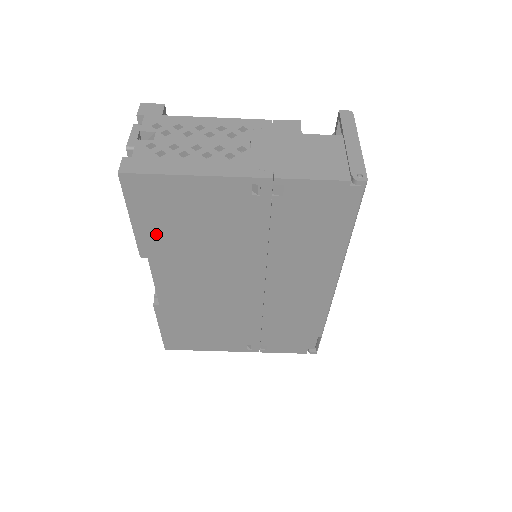
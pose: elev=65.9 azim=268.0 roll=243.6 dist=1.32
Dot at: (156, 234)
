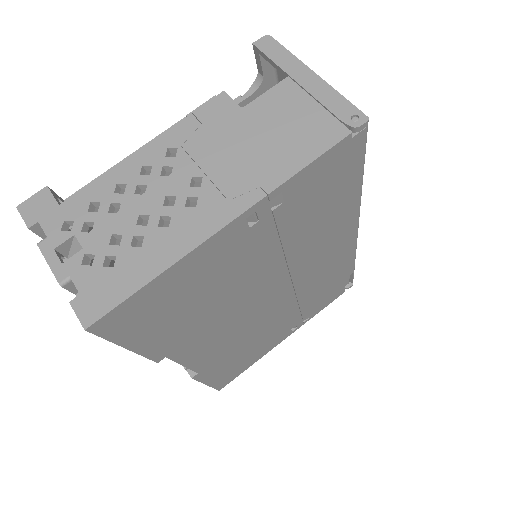
Dot at: (163, 336)
